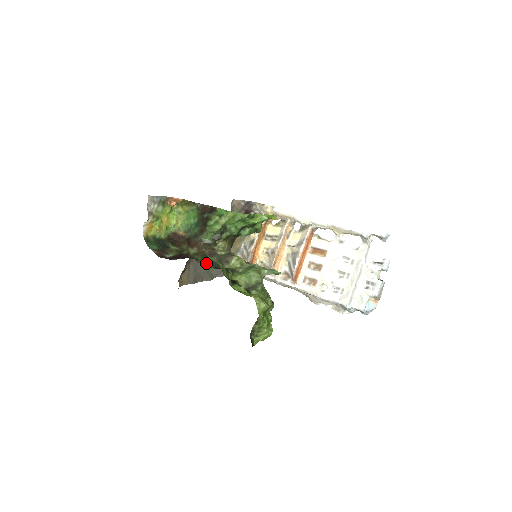
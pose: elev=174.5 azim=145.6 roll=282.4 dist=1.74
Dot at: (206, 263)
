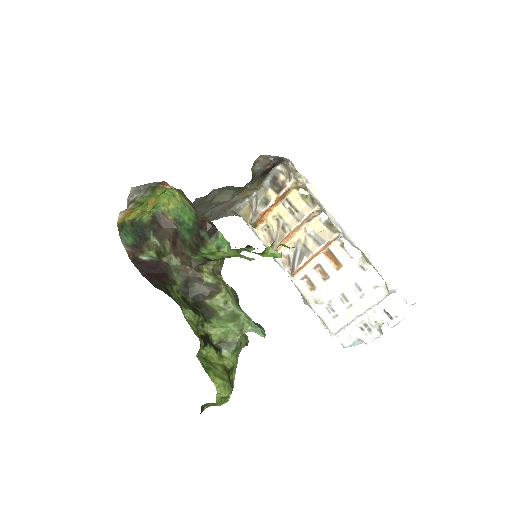
Dot at: (184, 290)
